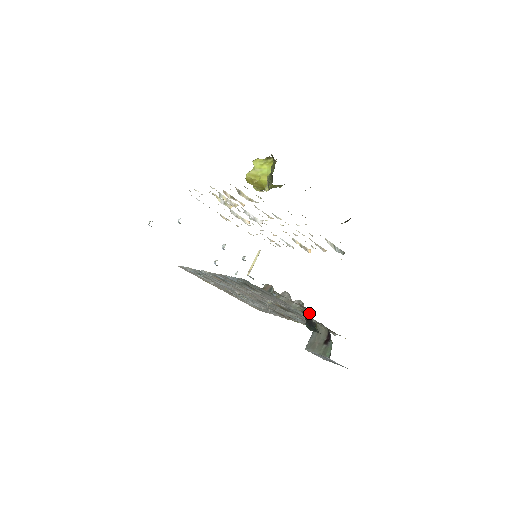
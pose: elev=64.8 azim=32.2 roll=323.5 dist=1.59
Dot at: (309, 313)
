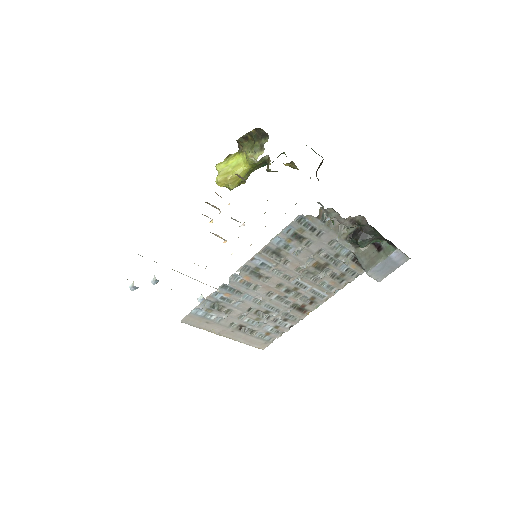
Dot at: (359, 222)
